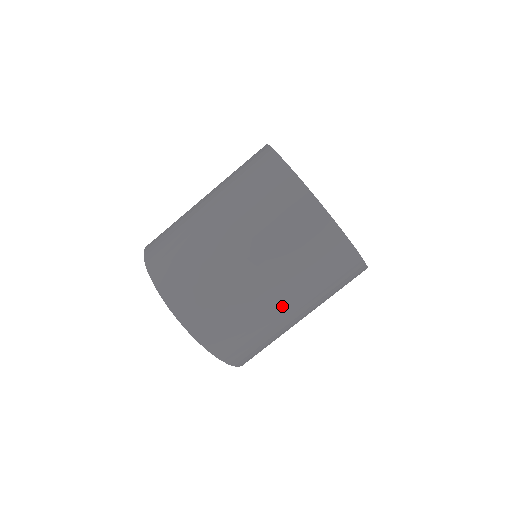
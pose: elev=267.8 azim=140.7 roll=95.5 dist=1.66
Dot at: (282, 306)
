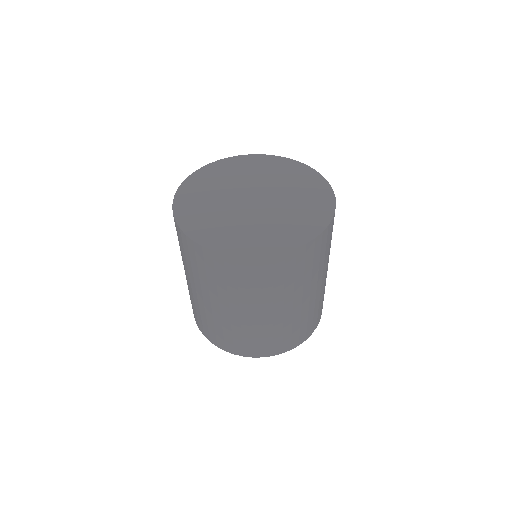
Dot at: (303, 301)
